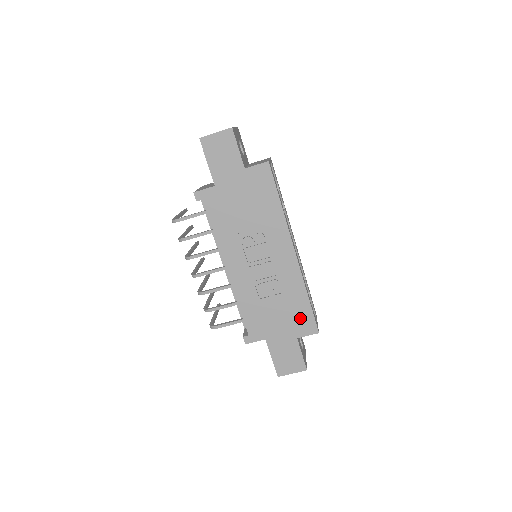
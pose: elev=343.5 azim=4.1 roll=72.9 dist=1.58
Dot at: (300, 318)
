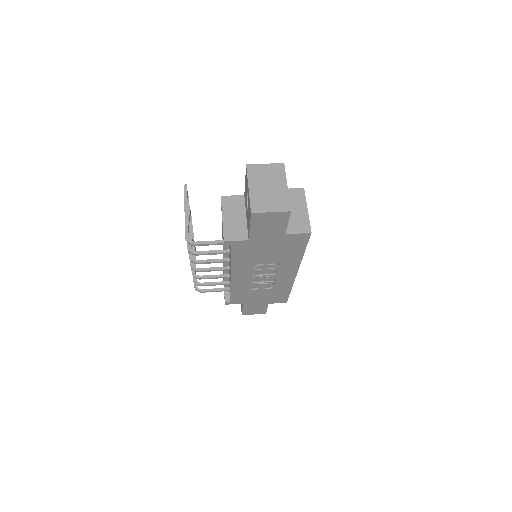
Dot at: (277, 297)
